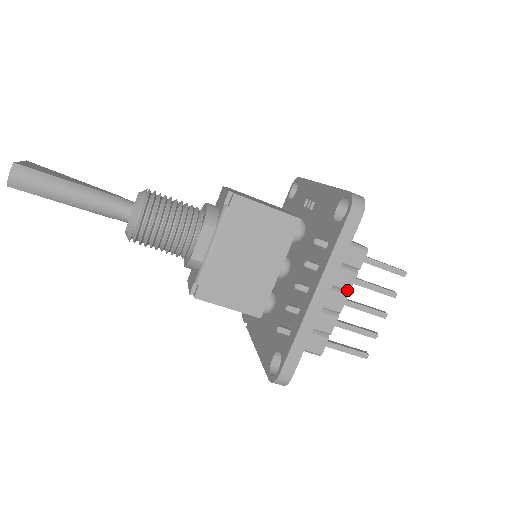
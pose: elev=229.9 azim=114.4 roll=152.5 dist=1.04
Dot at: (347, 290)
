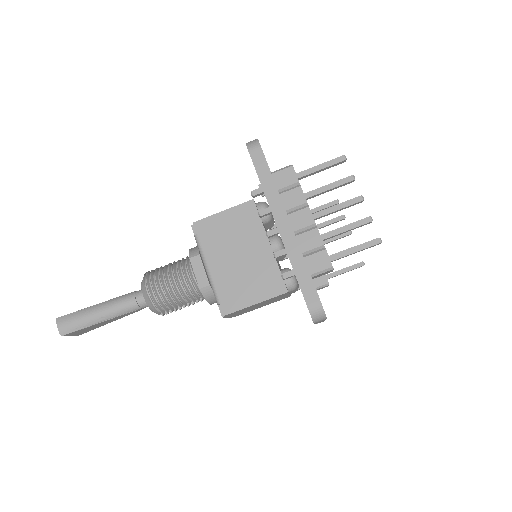
Dot at: (304, 204)
